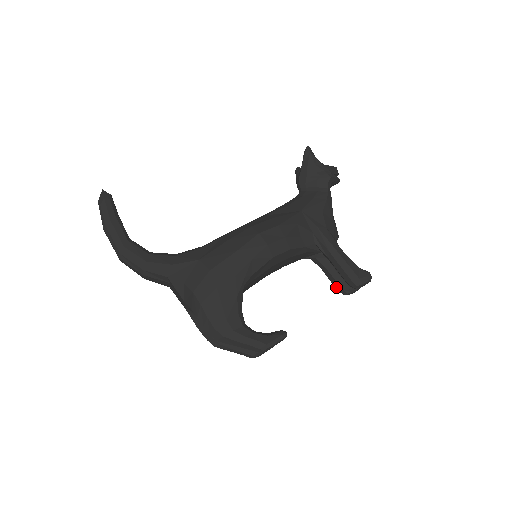
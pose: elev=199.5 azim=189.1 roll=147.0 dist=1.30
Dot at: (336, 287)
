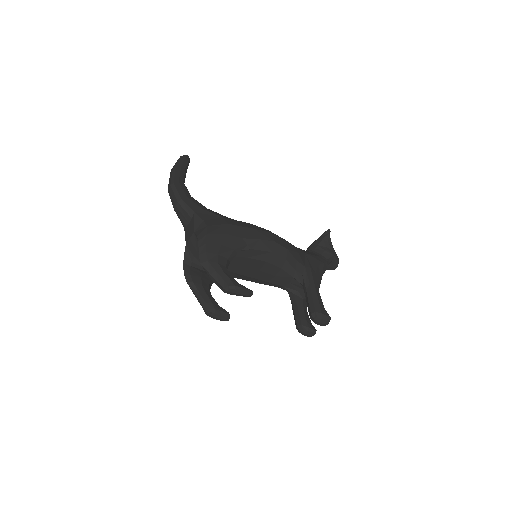
Dot at: (297, 321)
